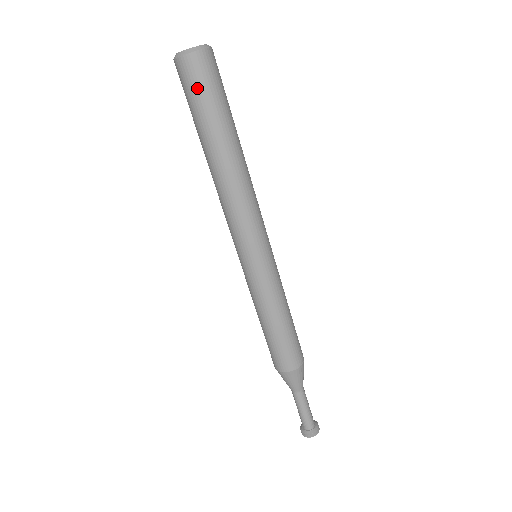
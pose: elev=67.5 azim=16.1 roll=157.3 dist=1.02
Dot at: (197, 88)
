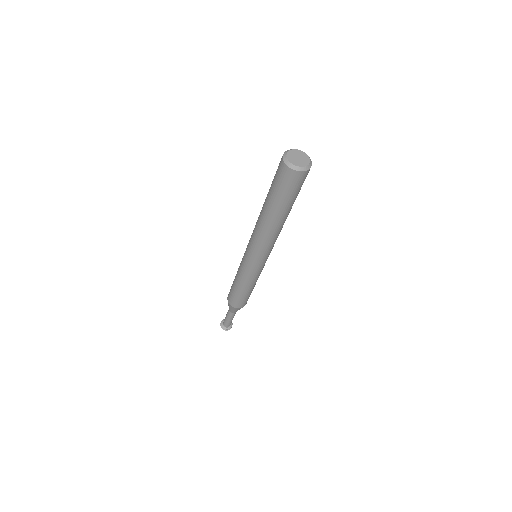
Dot at: (288, 187)
